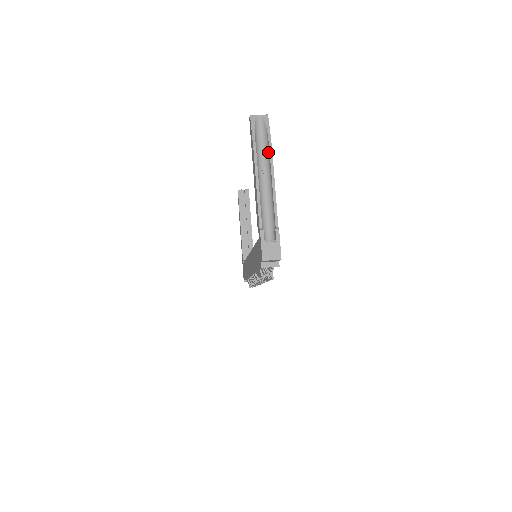
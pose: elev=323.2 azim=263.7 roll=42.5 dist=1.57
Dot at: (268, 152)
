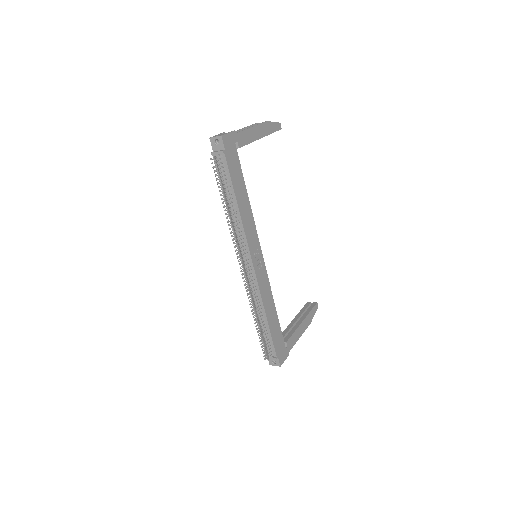
Dot at: (264, 126)
